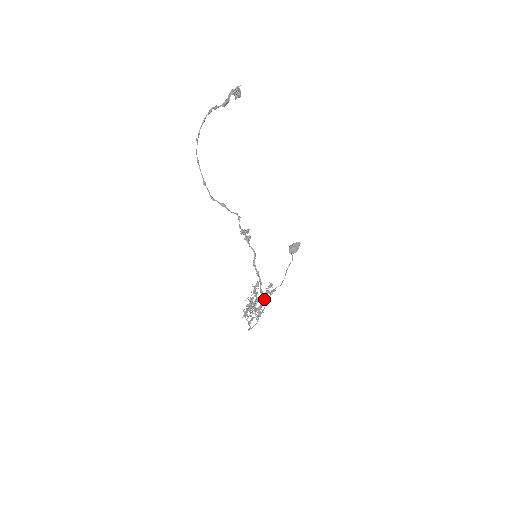
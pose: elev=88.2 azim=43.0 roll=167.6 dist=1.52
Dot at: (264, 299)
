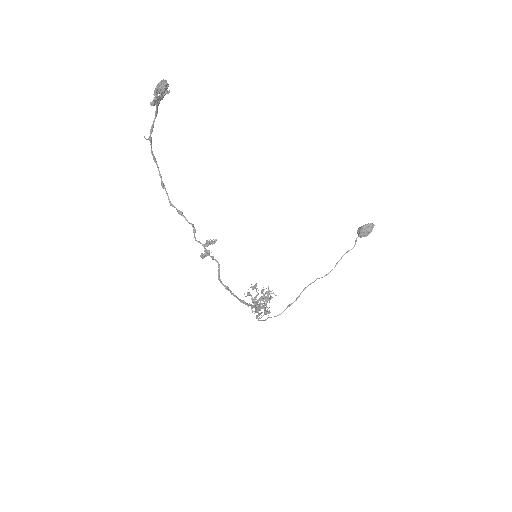
Dot at: occluded
